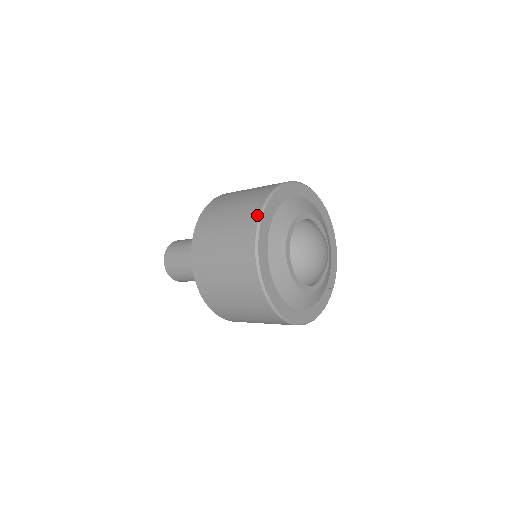
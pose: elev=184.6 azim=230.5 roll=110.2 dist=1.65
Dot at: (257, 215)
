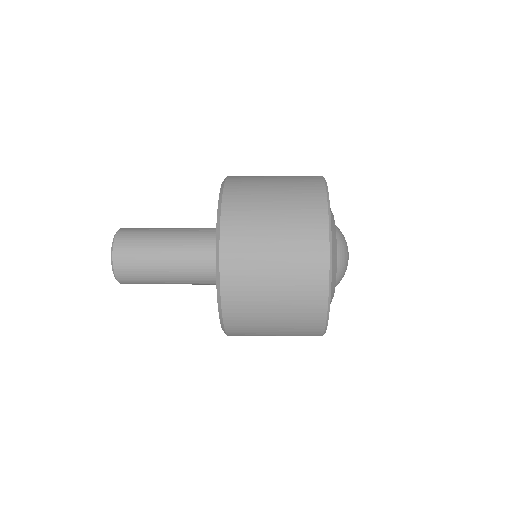
Dot at: (326, 260)
